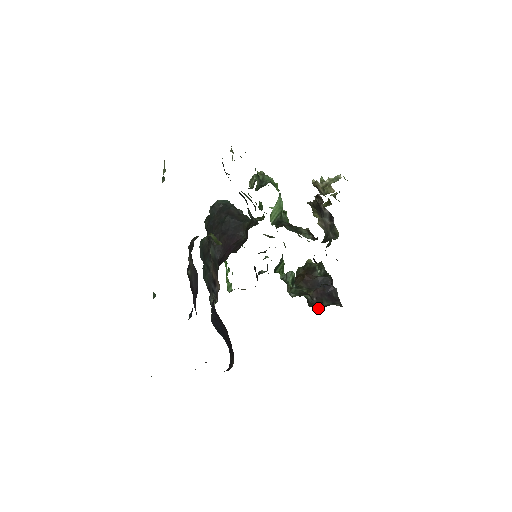
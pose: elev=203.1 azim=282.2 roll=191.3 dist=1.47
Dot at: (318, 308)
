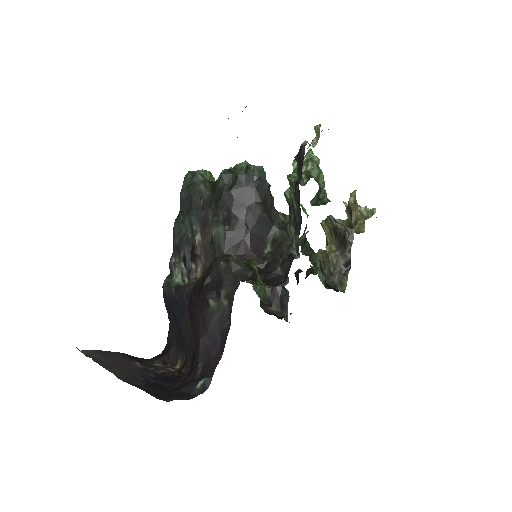
Dot at: (266, 310)
